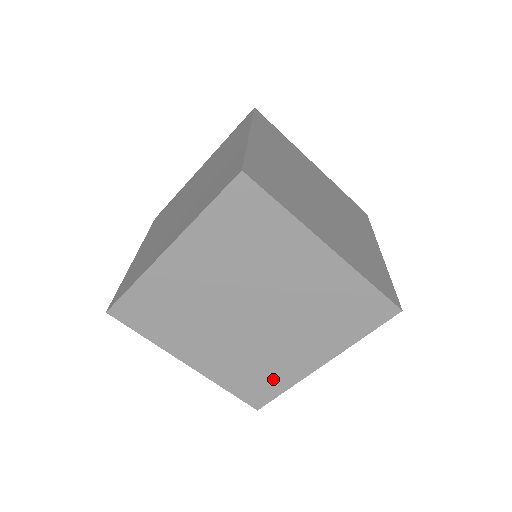
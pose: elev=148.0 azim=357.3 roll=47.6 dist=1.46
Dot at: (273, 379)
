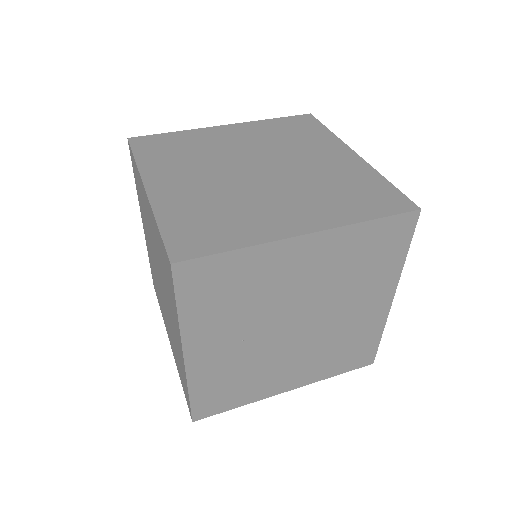
Dot at: (241, 394)
